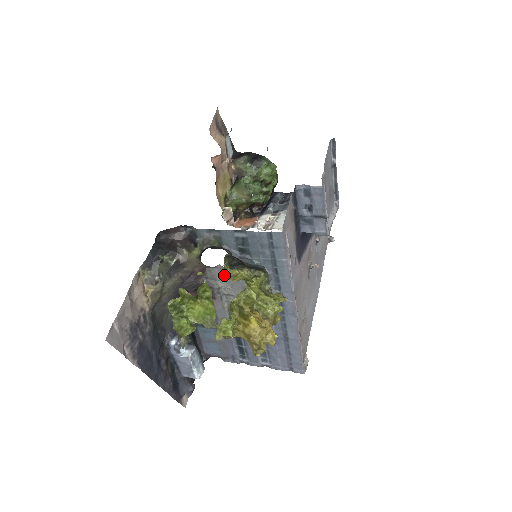
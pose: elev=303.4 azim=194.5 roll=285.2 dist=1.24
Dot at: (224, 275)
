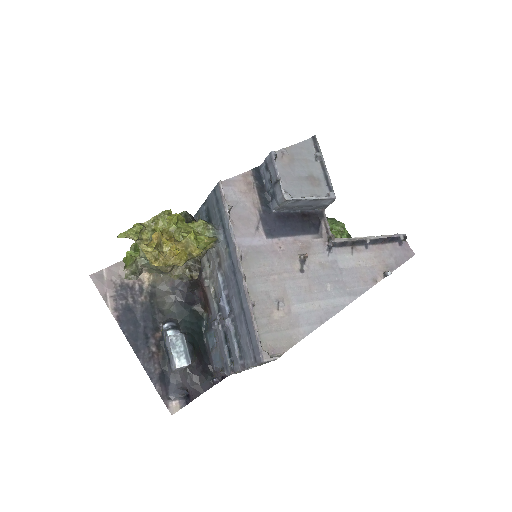
Dot at: occluded
